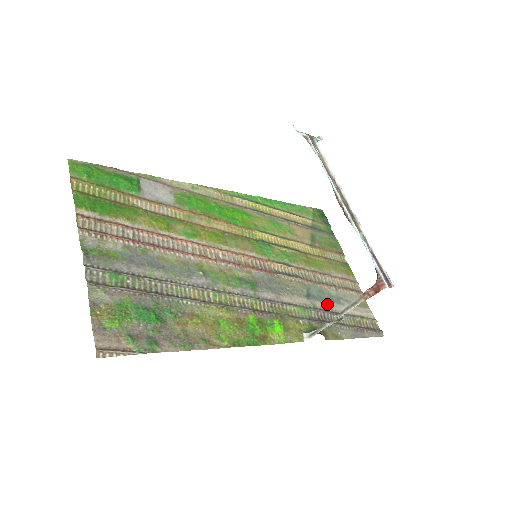
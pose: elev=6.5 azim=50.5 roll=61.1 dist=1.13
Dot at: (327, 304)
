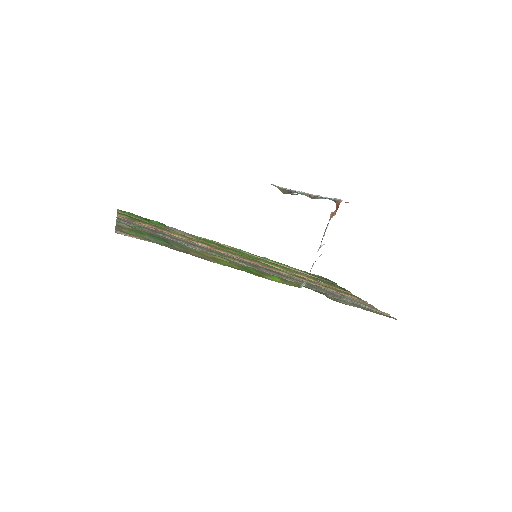
Dot at: (330, 293)
